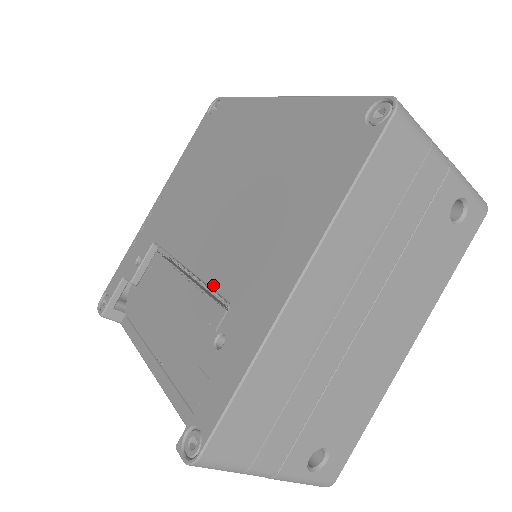
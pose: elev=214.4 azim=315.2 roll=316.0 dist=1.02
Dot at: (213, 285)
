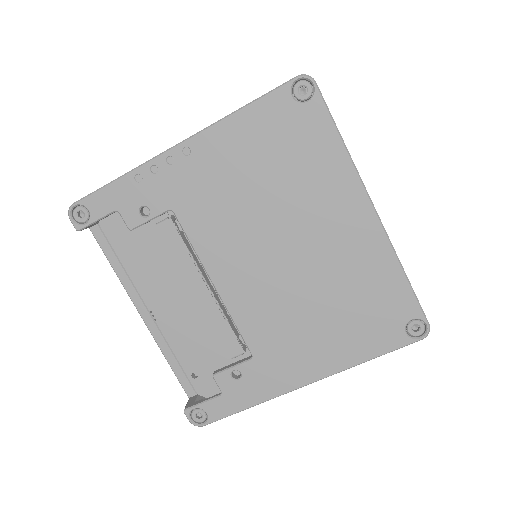
Dot at: (241, 330)
